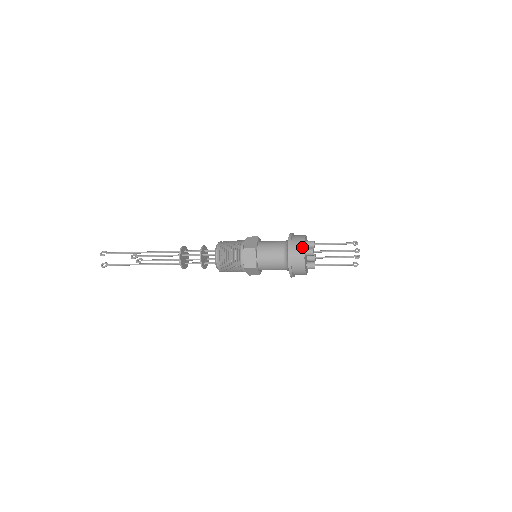
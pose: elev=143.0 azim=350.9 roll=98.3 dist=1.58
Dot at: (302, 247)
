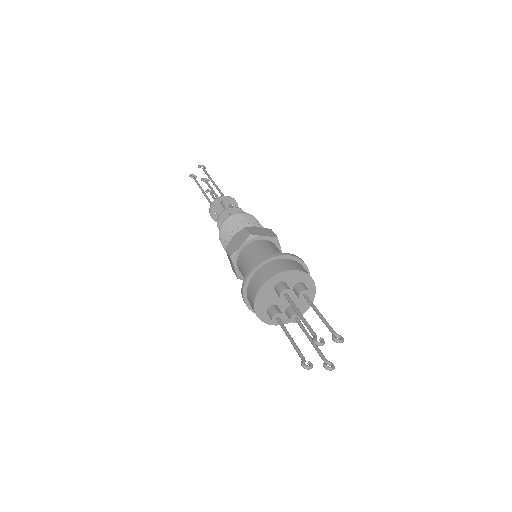
Dot at: (276, 271)
